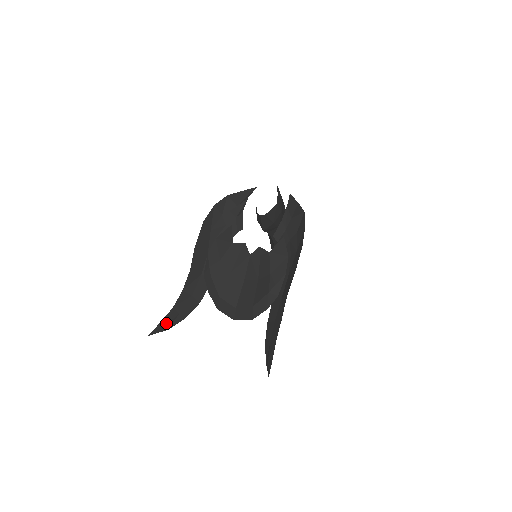
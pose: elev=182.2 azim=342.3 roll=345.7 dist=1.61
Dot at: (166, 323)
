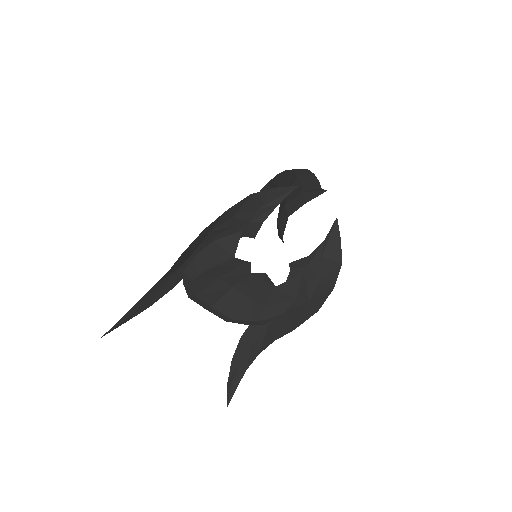
Dot at: (125, 320)
